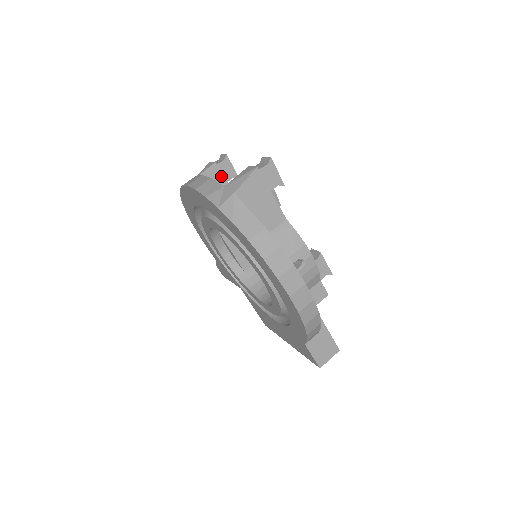
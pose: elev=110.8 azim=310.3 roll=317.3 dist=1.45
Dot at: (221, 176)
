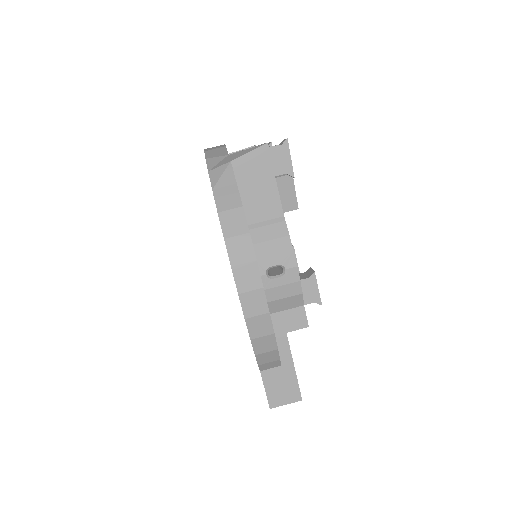
Dot at: occluded
